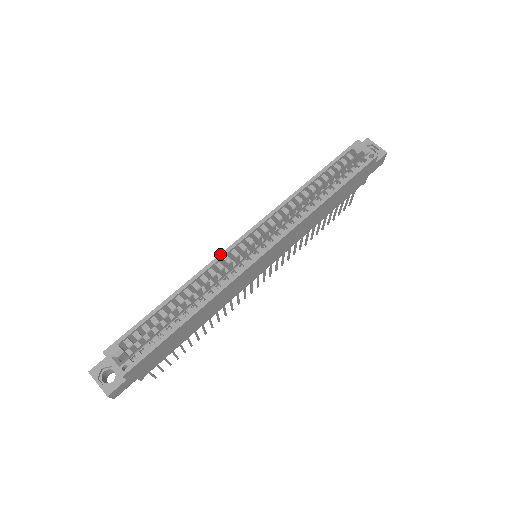
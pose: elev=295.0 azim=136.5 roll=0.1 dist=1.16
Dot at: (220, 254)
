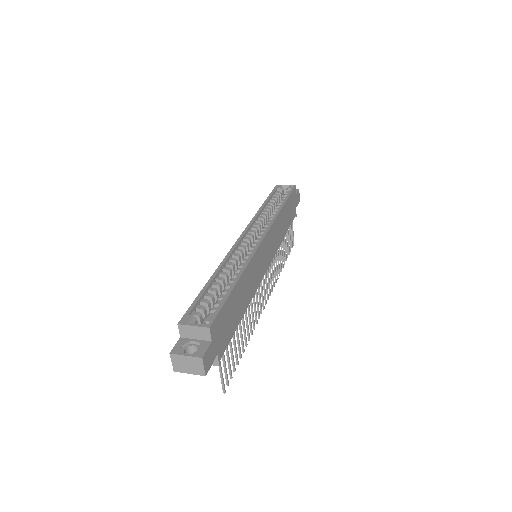
Dot at: (231, 248)
